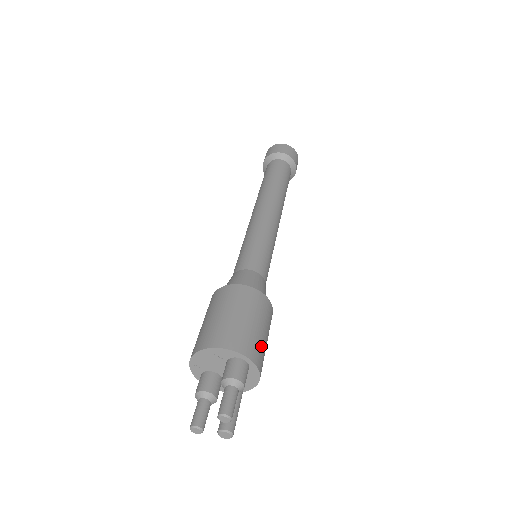
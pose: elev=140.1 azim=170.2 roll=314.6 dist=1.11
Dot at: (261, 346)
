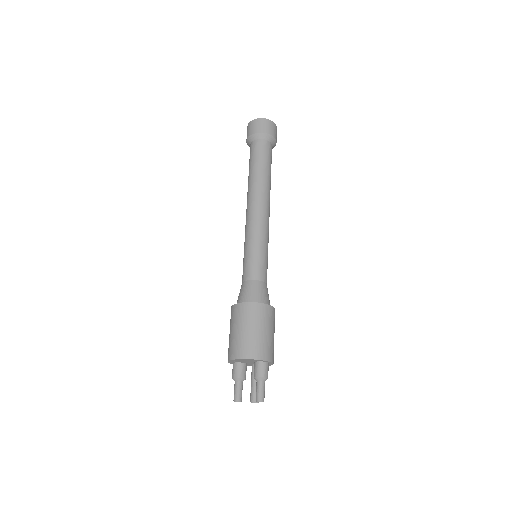
Dot at: occluded
